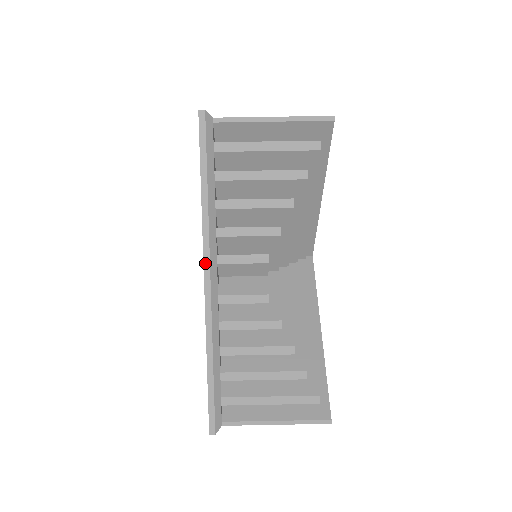
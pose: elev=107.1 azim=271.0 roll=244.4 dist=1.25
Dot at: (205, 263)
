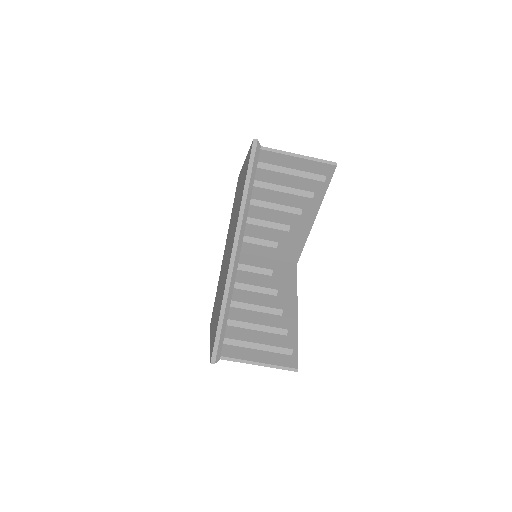
Dot at: (235, 238)
